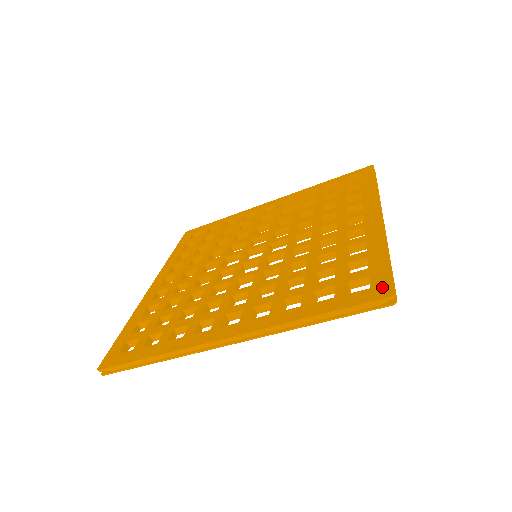
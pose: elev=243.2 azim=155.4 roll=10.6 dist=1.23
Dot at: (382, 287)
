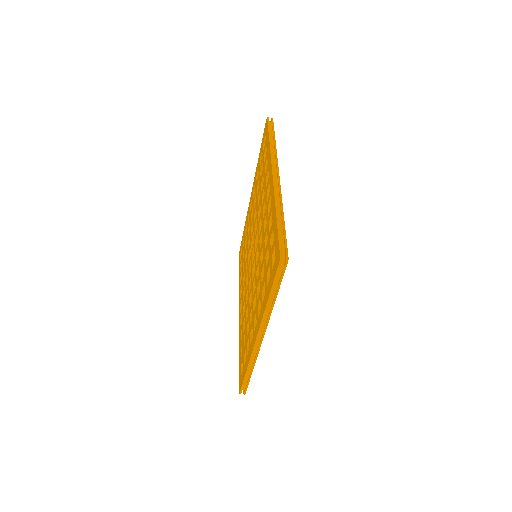
Dot at: (277, 254)
